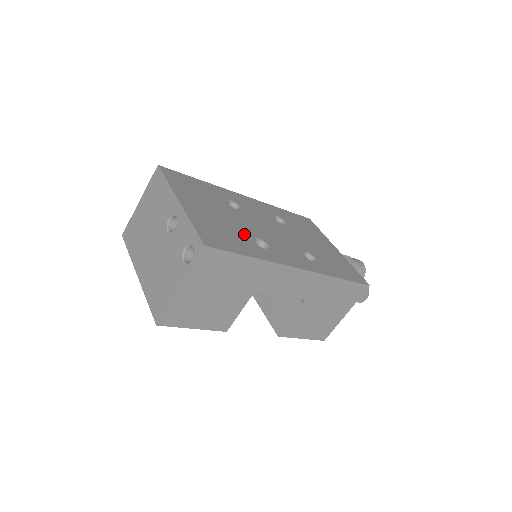
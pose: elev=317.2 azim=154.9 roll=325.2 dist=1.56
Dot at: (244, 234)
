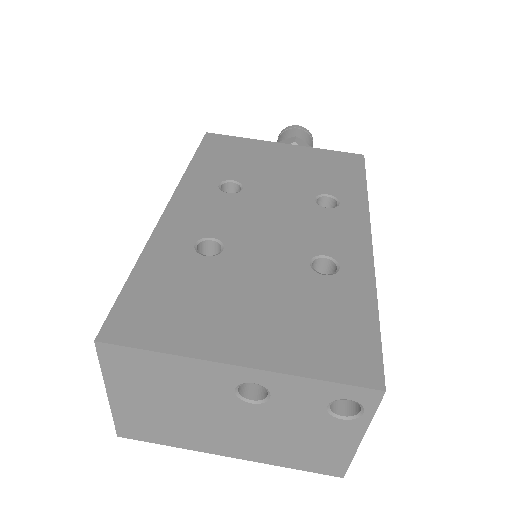
Dot at: (308, 283)
